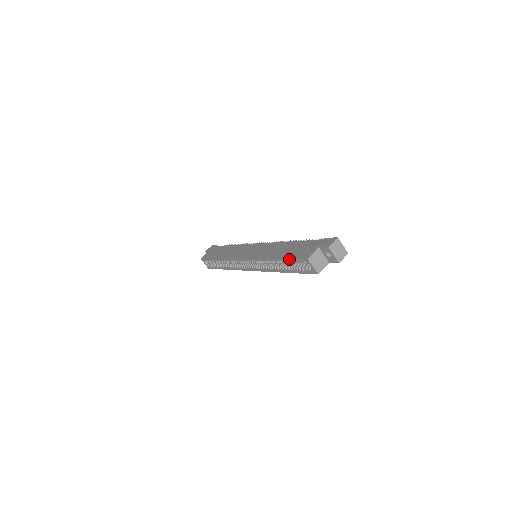
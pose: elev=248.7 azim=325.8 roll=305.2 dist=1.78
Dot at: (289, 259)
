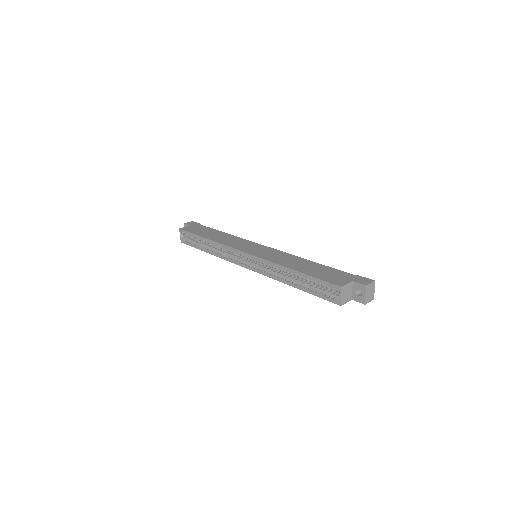
Dot at: (314, 278)
